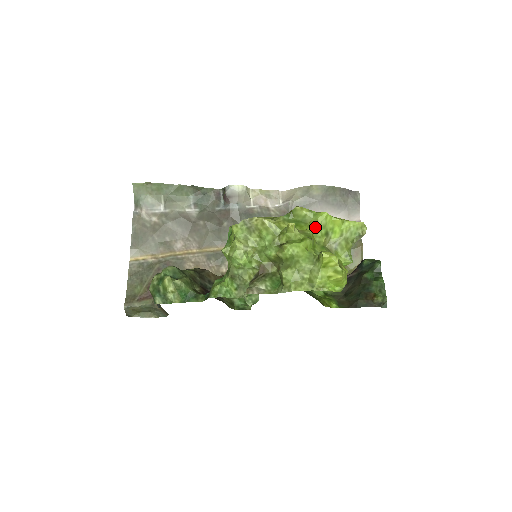
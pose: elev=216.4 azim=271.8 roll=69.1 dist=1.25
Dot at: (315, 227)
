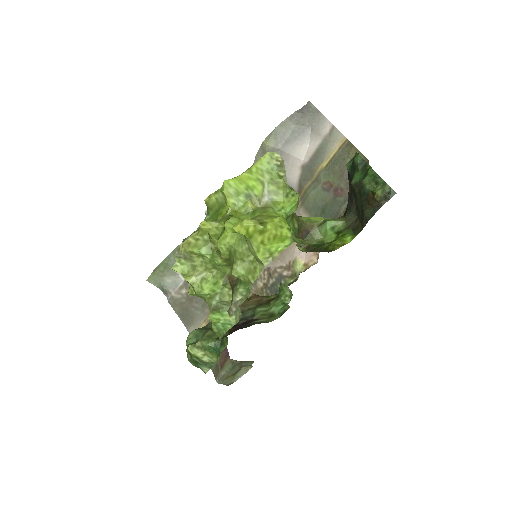
Dot at: (229, 203)
